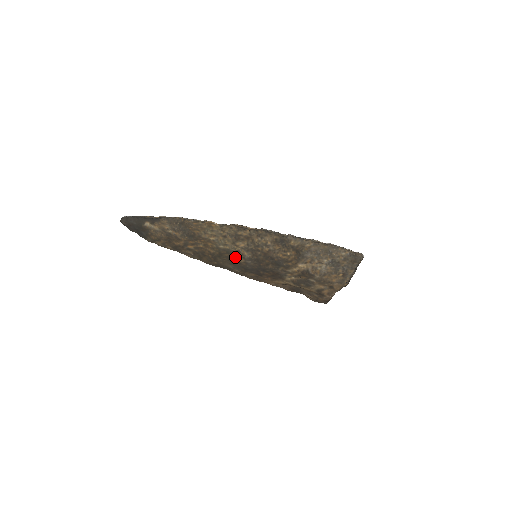
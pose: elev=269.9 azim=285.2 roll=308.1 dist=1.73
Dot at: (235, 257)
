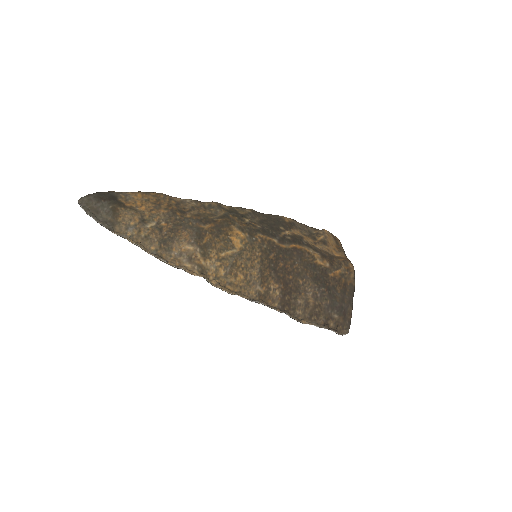
Dot at: occluded
